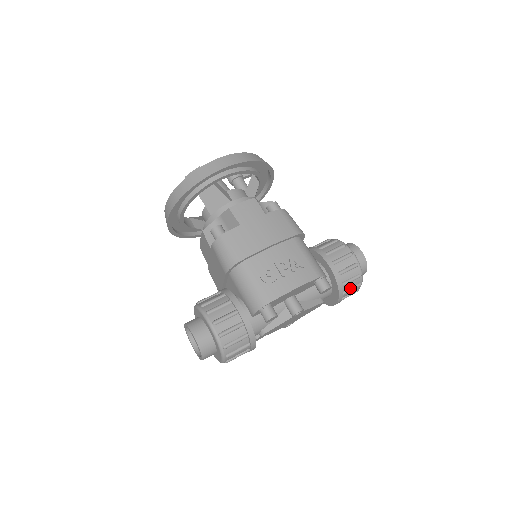
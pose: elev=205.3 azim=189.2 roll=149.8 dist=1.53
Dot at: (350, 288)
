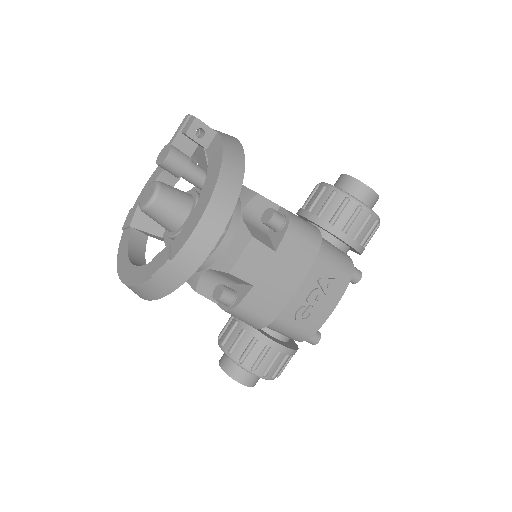
Dot at: occluded
